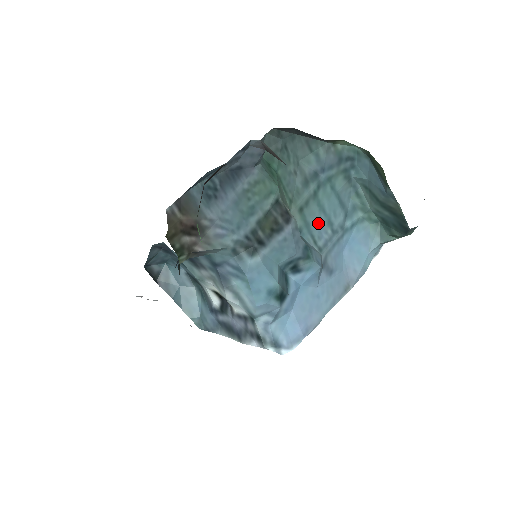
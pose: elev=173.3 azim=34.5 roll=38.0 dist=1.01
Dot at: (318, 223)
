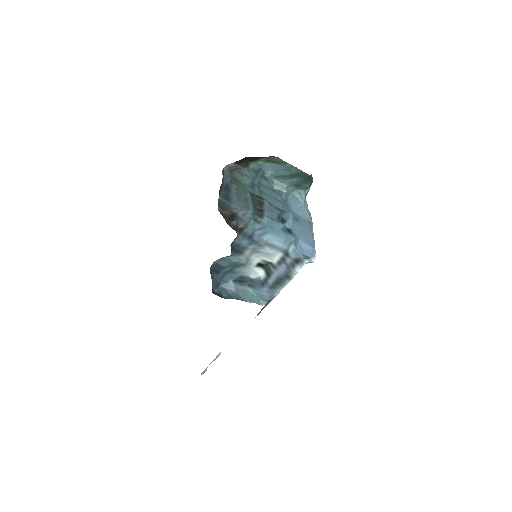
Dot at: (273, 201)
